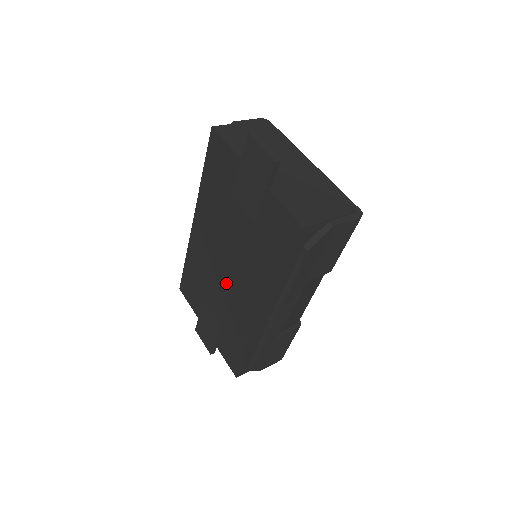
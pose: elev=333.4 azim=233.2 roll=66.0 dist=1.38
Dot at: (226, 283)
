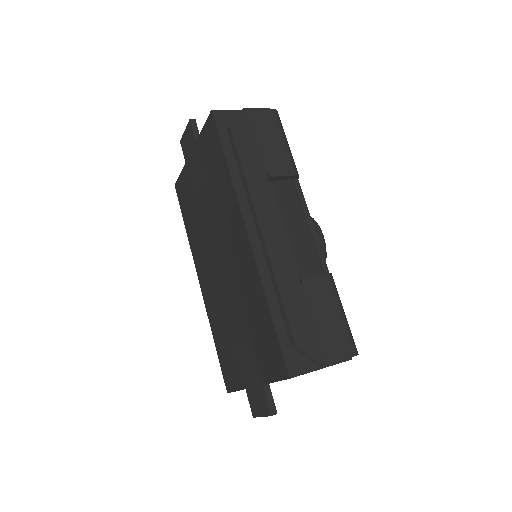
Dot at: (227, 276)
